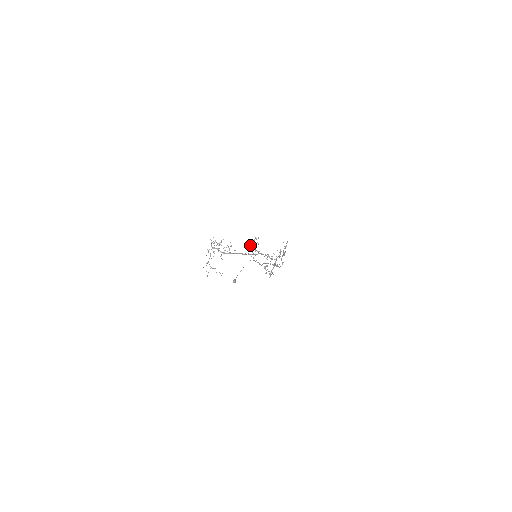
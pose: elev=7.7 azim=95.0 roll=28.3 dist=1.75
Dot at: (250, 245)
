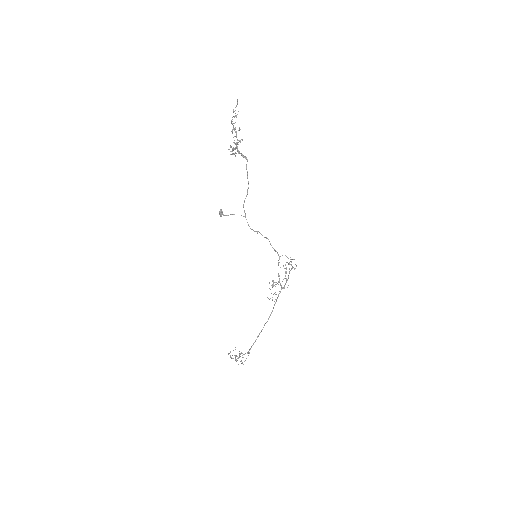
Dot at: occluded
